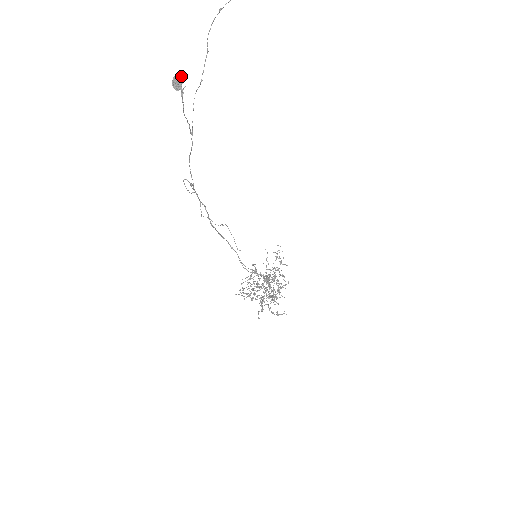
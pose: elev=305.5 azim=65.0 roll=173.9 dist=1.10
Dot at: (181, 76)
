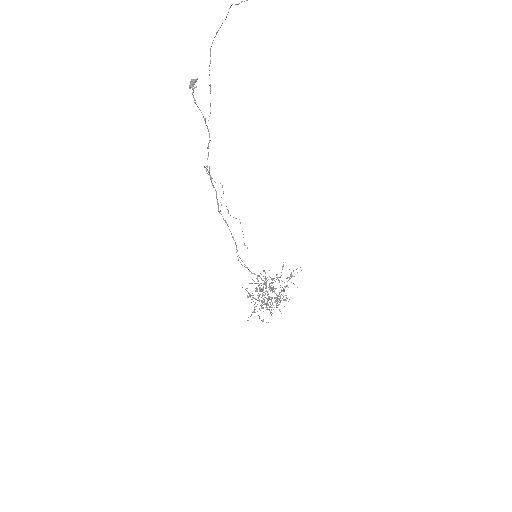
Dot at: (195, 79)
